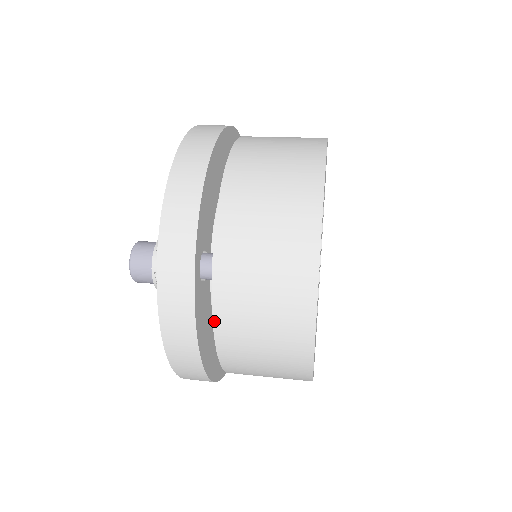
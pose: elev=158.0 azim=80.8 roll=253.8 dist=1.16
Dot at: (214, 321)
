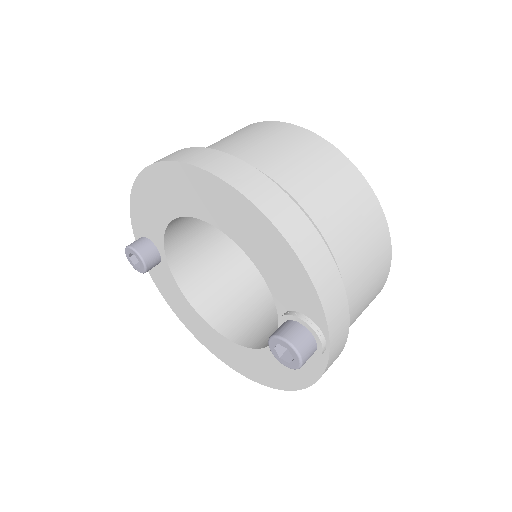
Dot at: occluded
